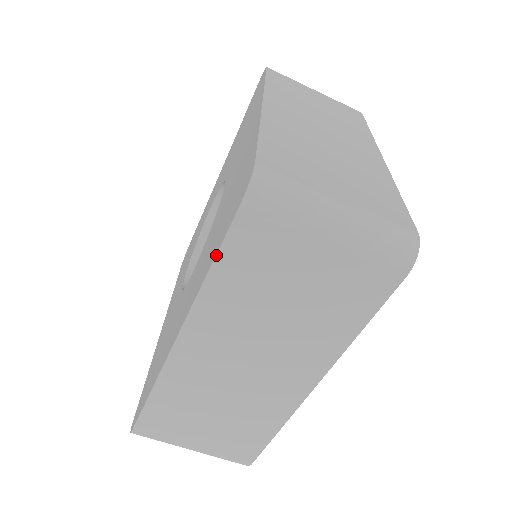
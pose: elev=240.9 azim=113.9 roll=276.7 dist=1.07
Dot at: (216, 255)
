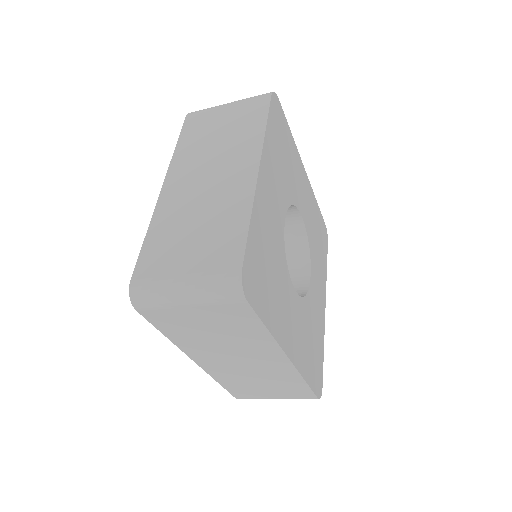
Dot at: (157, 329)
